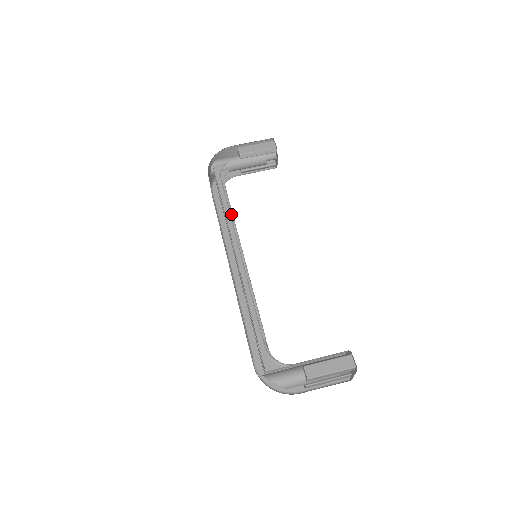
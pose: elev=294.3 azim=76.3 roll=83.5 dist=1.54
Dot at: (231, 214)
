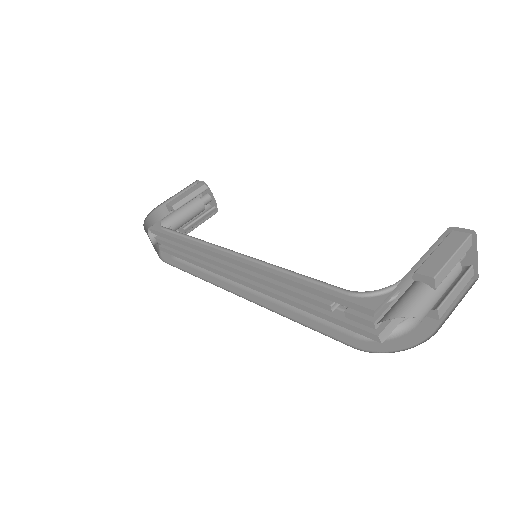
Dot at: occluded
